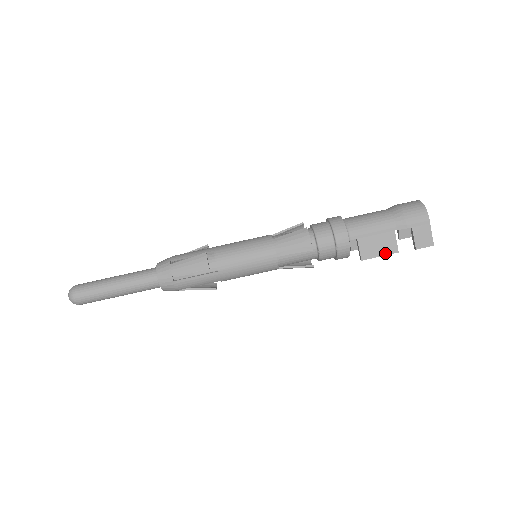
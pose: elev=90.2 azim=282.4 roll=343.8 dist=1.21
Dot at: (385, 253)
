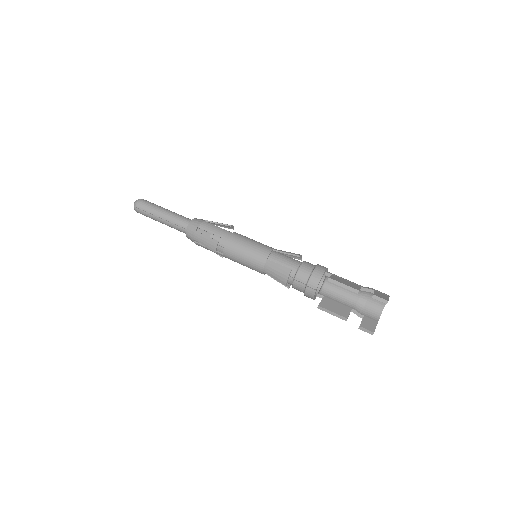
Dot at: (348, 286)
